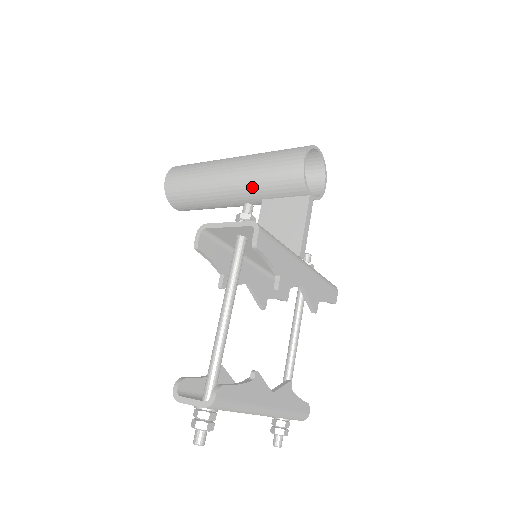
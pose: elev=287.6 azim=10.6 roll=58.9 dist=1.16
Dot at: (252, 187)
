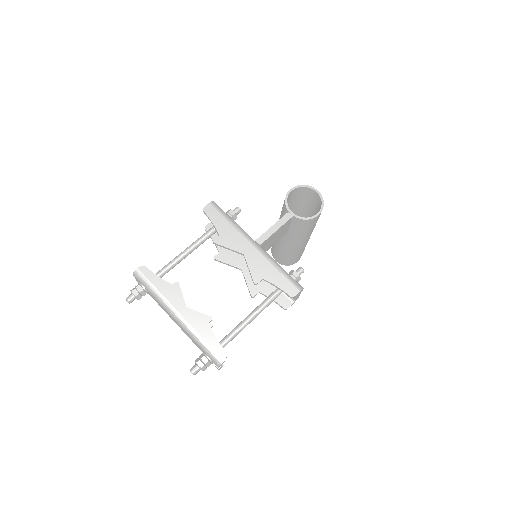
Dot at: occluded
